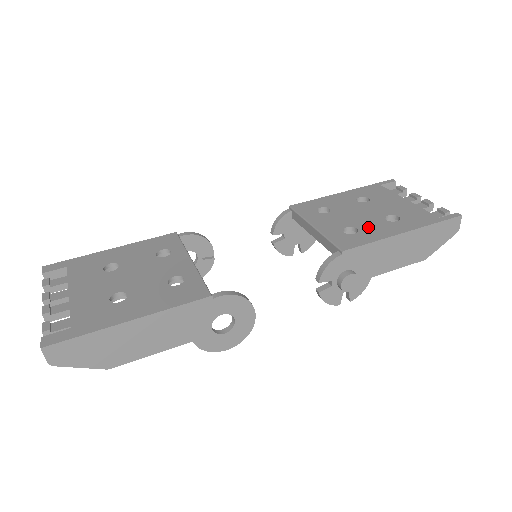
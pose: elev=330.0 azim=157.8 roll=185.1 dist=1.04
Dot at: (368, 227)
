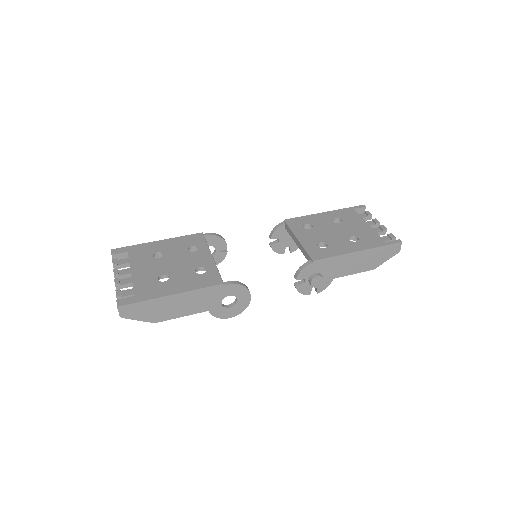
Dot at: (335, 244)
